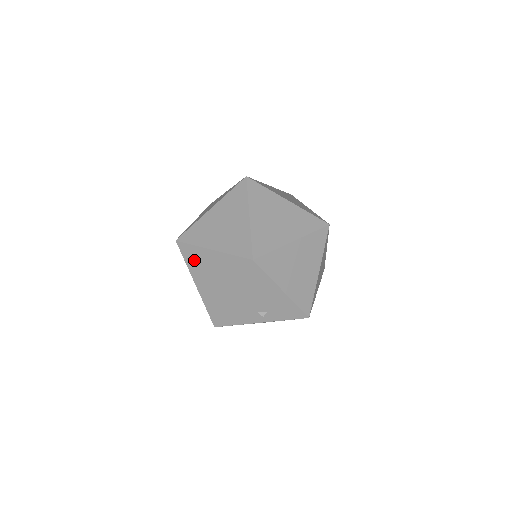
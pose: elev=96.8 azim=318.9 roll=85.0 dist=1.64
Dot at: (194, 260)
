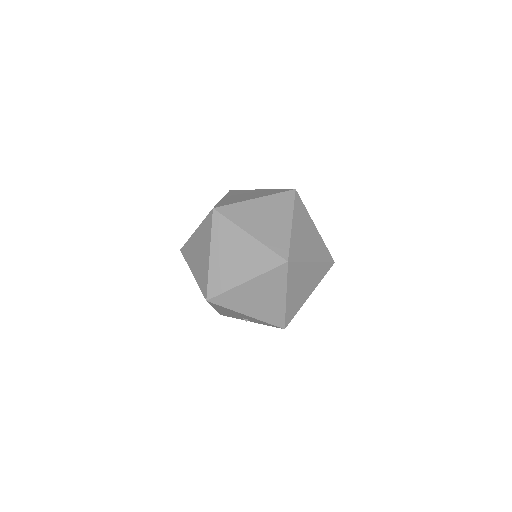
Dot at: occluded
